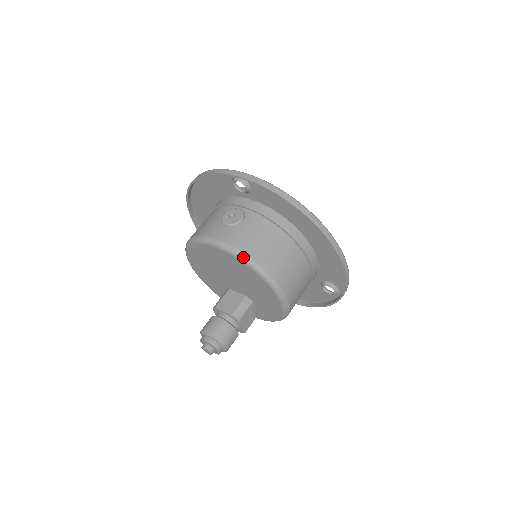
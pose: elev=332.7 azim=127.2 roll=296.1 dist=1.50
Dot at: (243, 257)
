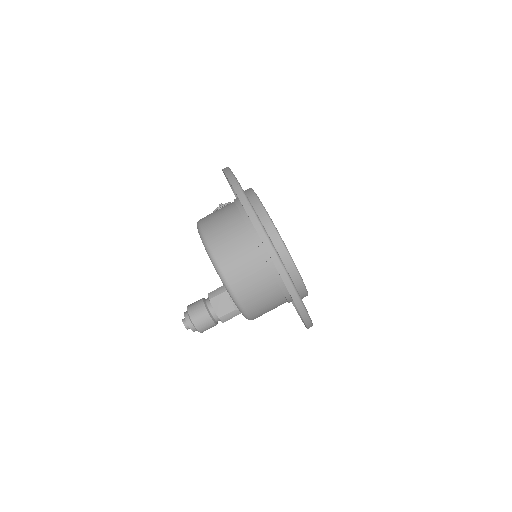
Dot at: (198, 225)
